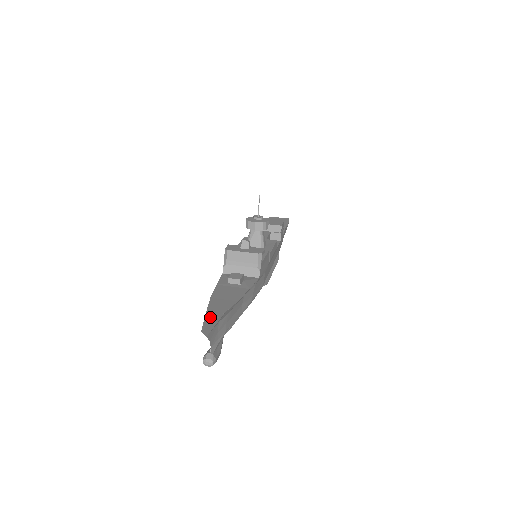
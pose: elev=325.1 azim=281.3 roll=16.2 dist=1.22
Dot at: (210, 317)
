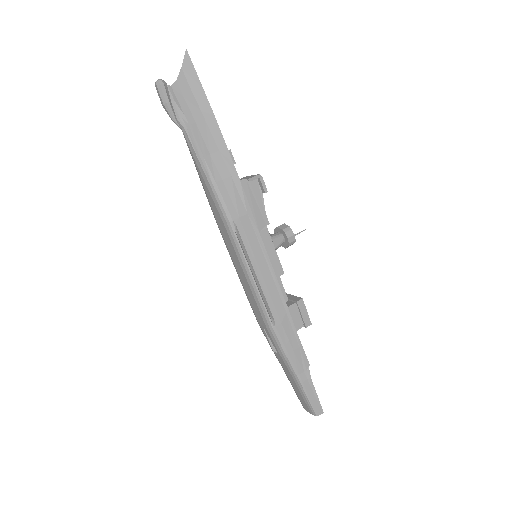
Dot at: (196, 76)
